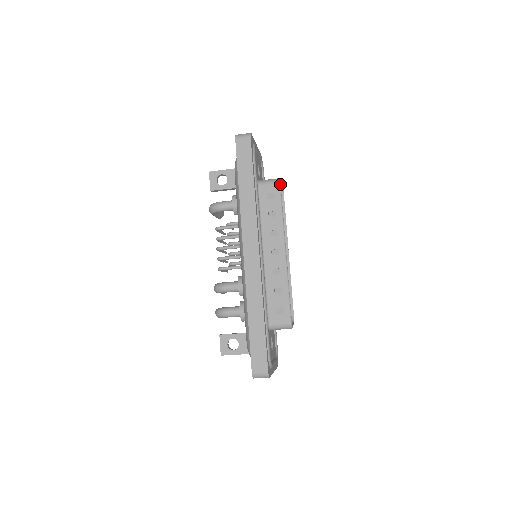
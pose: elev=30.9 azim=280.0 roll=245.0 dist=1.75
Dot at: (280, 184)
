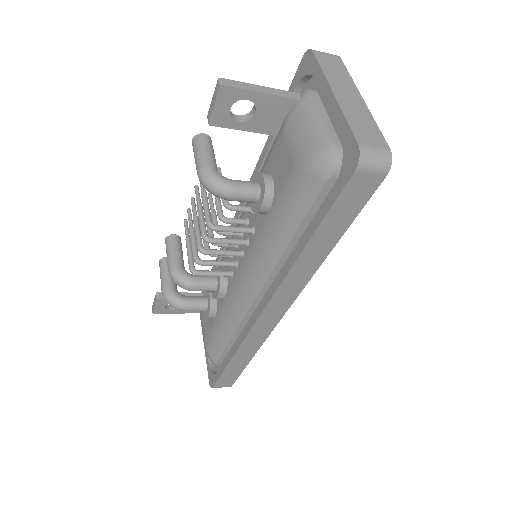
Dot at: occluded
